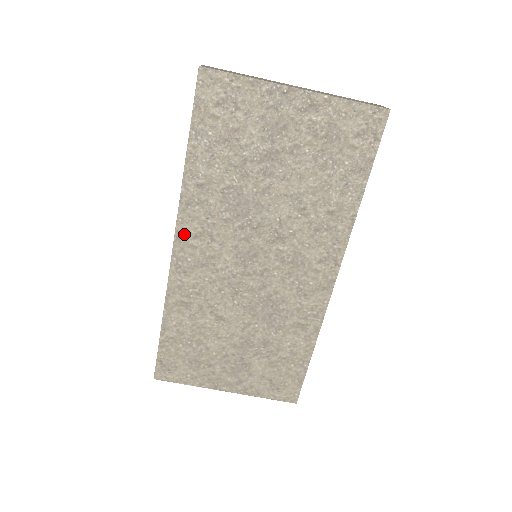
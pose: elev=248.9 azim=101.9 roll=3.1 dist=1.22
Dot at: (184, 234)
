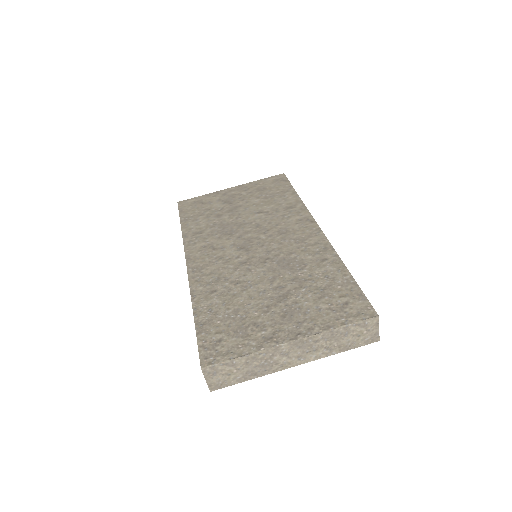
Dot at: (192, 255)
